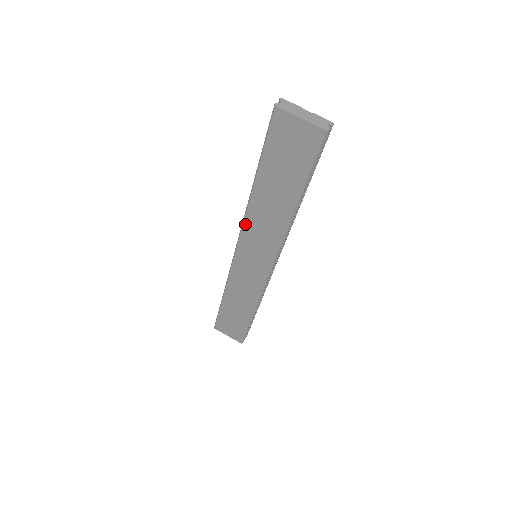
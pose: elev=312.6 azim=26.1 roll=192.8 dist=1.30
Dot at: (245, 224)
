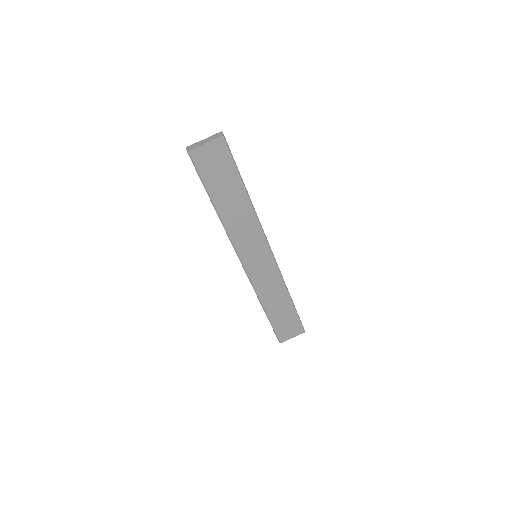
Dot at: (233, 240)
